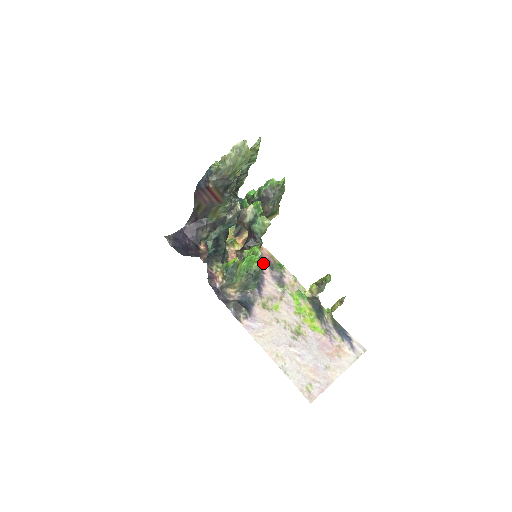
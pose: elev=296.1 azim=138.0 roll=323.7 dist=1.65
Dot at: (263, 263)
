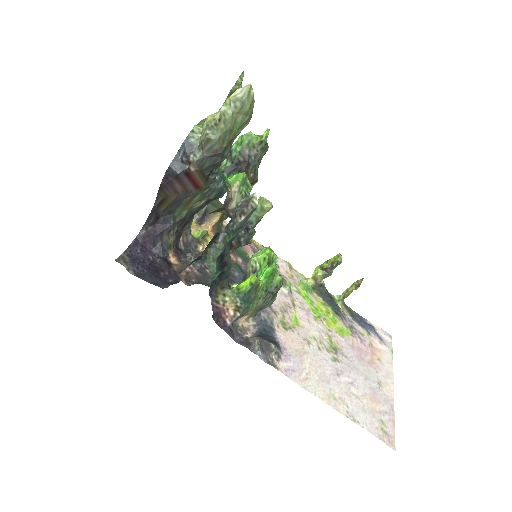
Dot at: (248, 255)
